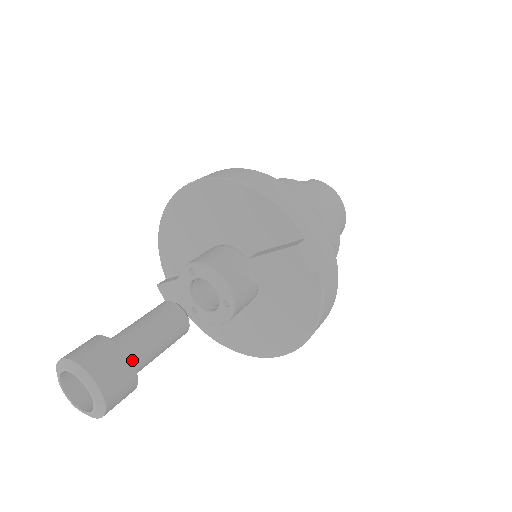
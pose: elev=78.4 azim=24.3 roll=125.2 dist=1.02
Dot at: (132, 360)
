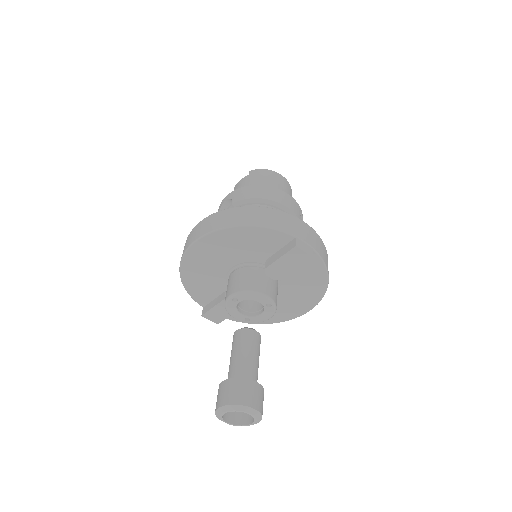
Dot at: occluded
